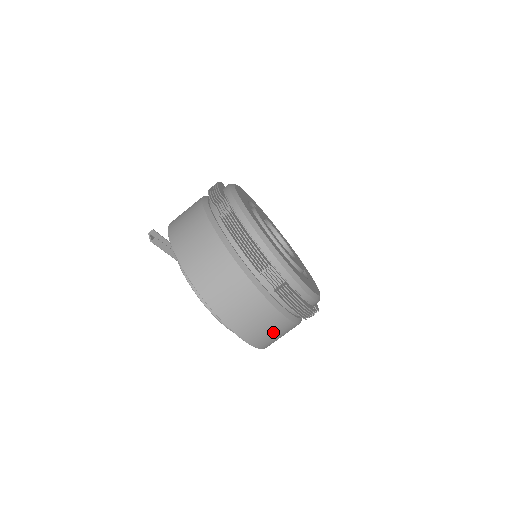
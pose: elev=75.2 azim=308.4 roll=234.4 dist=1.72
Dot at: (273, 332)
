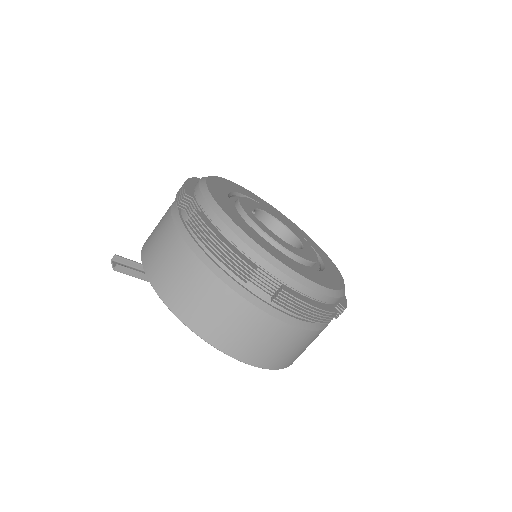
Dot at: (288, 348)
